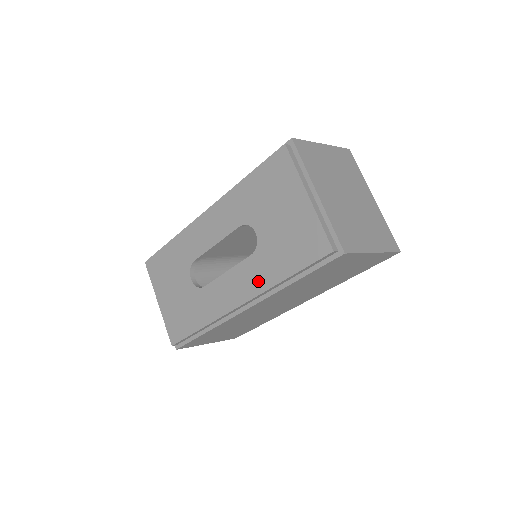
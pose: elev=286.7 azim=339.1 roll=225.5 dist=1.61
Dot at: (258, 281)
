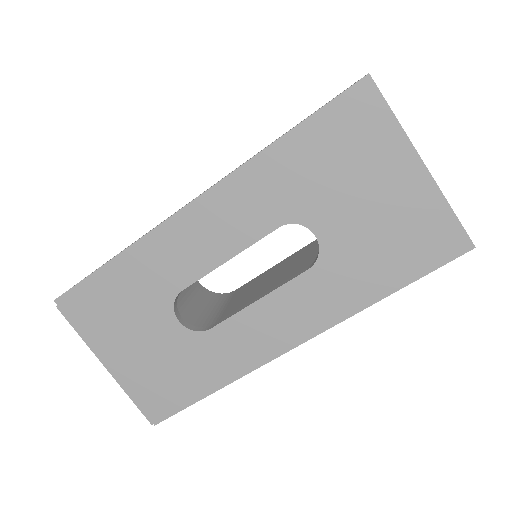
Dot at: (326, 306)
